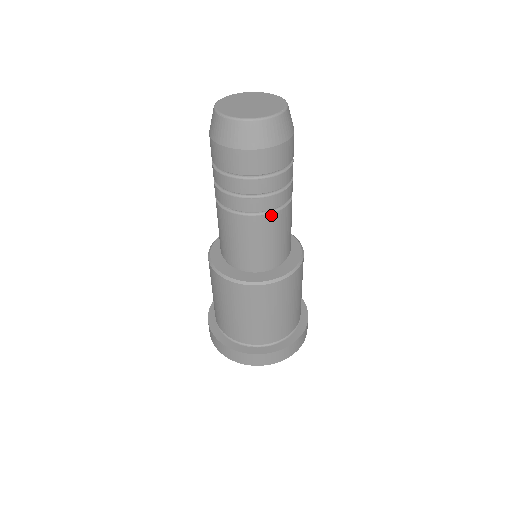
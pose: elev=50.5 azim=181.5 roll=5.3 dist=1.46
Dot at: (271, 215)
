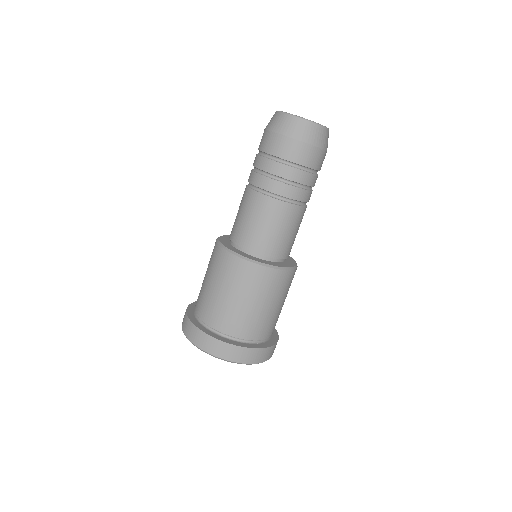
Dot at: (272, 199)
